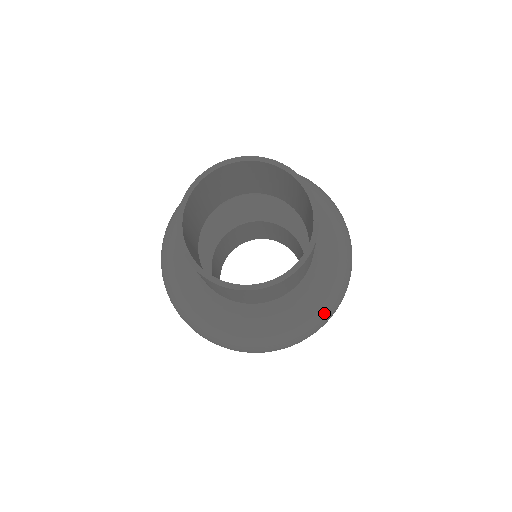
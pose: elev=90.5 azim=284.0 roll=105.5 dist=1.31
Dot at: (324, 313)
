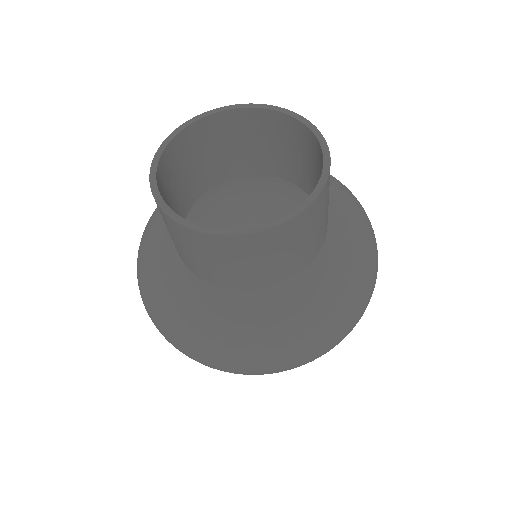
Dot at: (286, 344)
